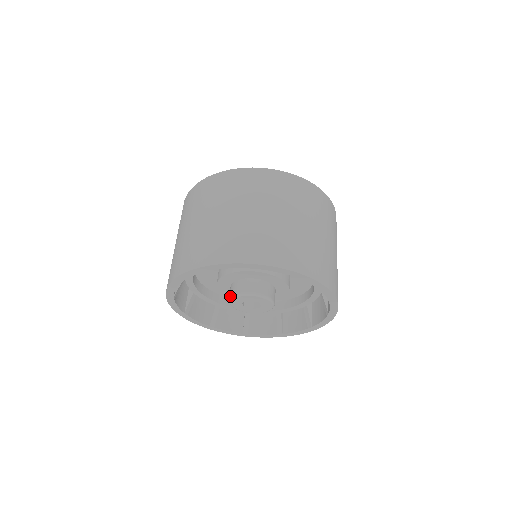
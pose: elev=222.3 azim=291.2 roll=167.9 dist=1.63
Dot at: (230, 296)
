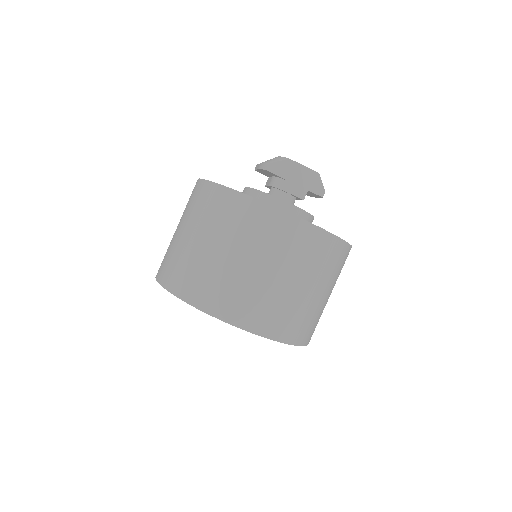
Dot at: occluded
